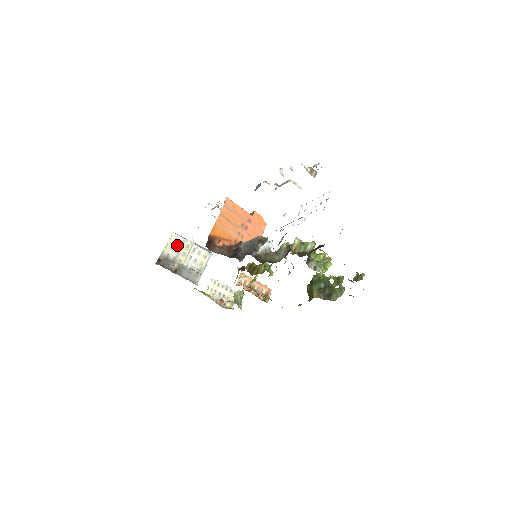
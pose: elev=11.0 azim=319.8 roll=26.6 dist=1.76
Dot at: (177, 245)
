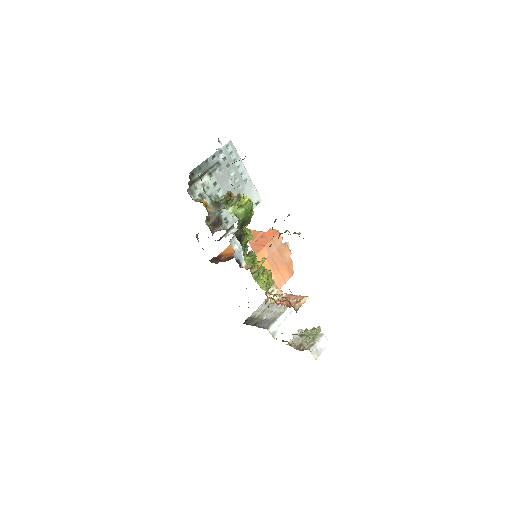
Dot at: (265, 307)
